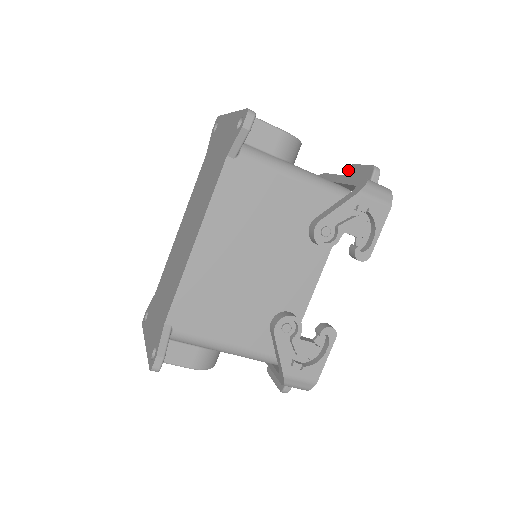
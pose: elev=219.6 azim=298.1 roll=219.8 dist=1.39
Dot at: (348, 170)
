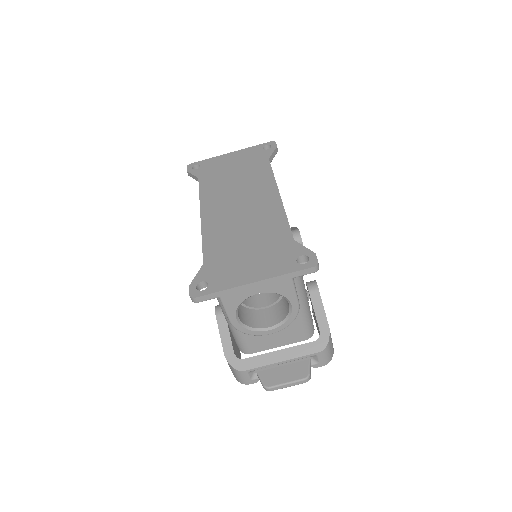
Dot at: occluded
